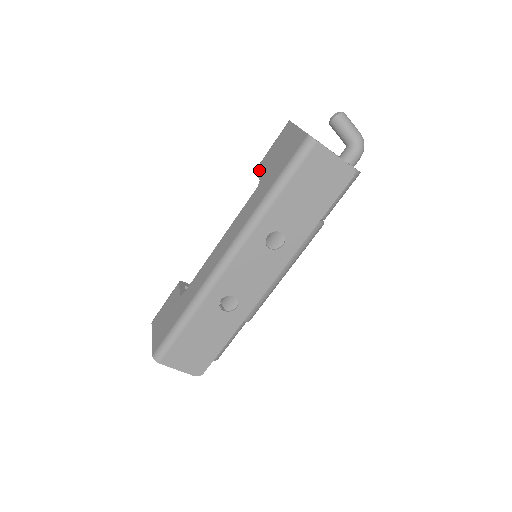
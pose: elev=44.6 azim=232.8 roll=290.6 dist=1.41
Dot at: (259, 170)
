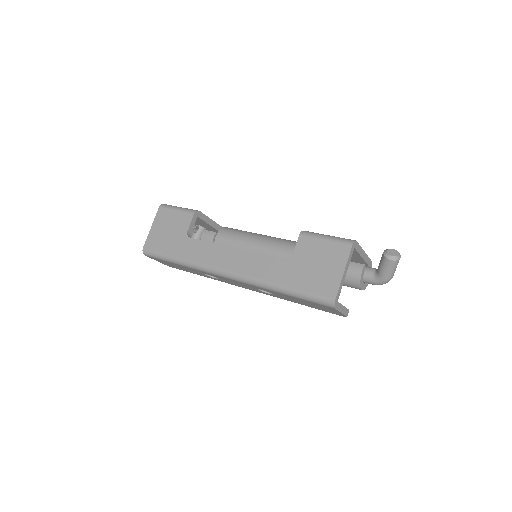
Dot at: (301, 244)
